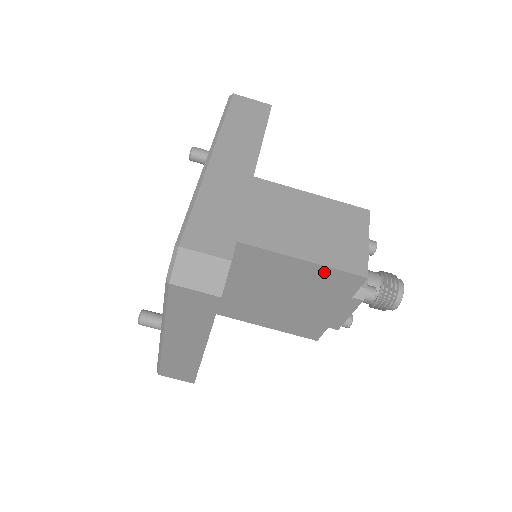
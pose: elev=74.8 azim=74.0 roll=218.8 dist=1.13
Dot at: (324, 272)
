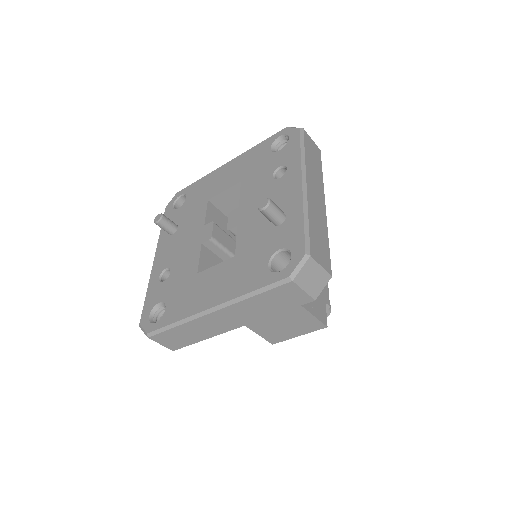
Dot at: occluded
